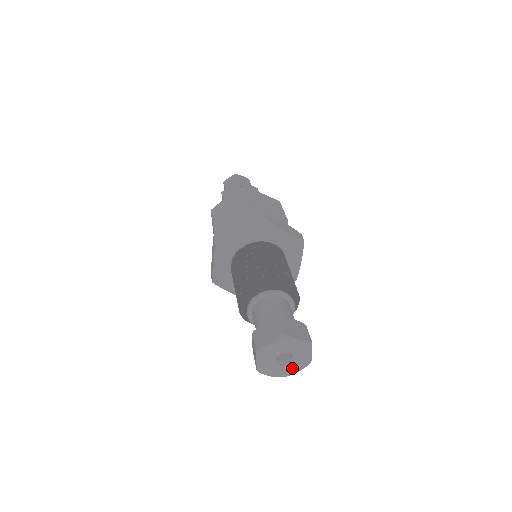
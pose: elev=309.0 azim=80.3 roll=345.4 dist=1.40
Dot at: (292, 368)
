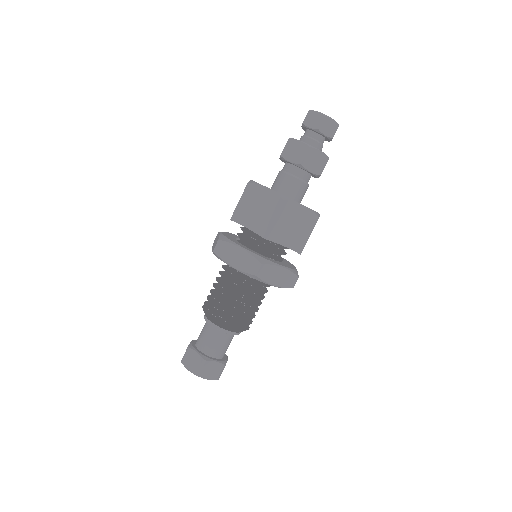
Dot at: occluded
